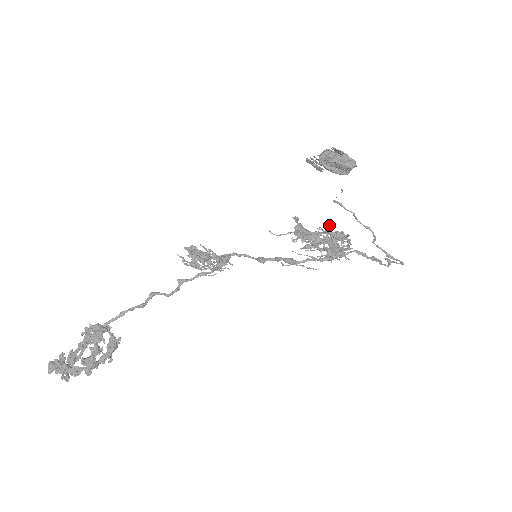
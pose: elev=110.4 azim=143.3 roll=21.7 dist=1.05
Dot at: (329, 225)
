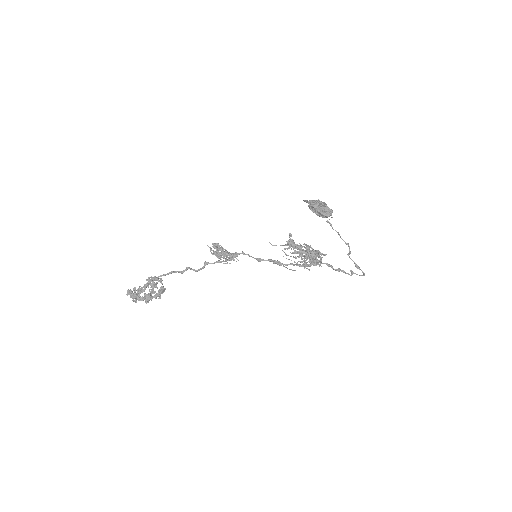
Dot at: occluded
